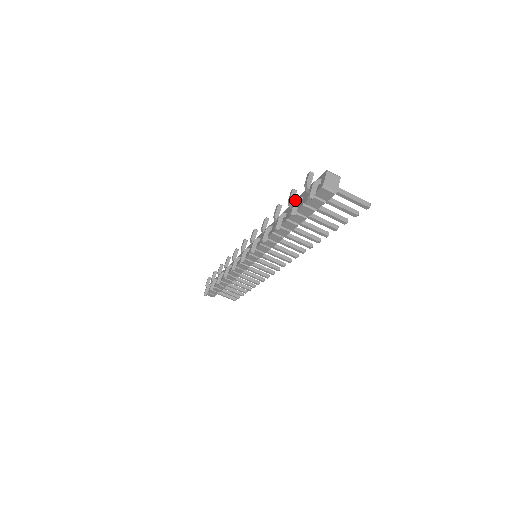
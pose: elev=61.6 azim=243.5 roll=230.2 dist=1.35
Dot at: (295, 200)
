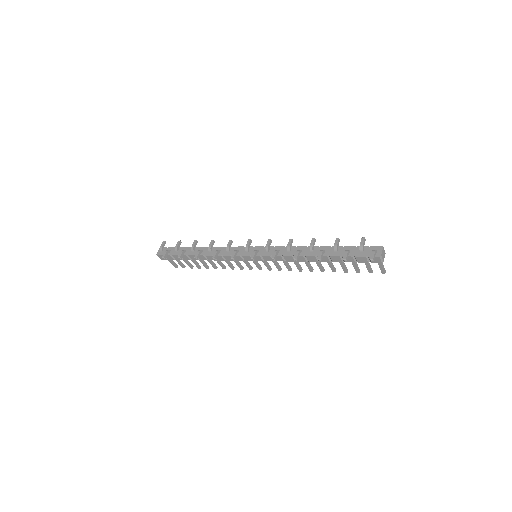
Dot at: (348, 251)
